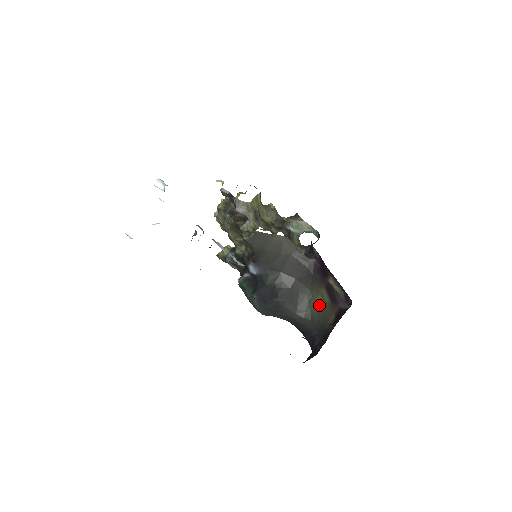
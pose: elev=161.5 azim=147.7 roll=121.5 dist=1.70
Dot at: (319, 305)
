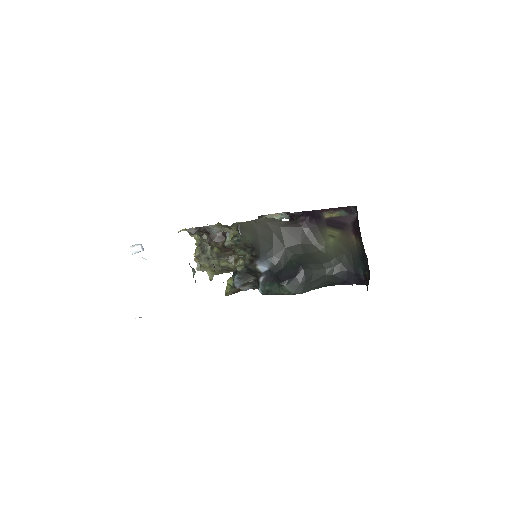
Dot at: (336, 246)
